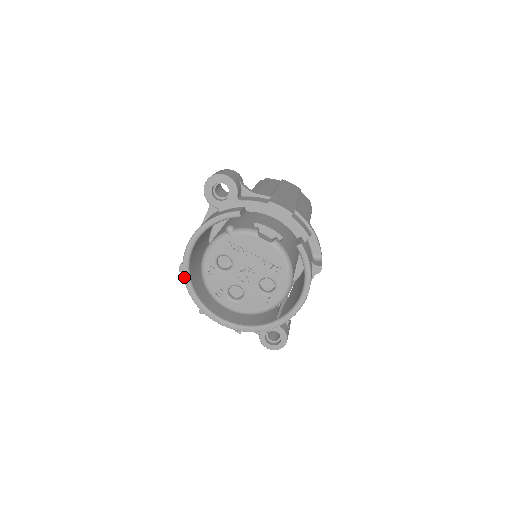
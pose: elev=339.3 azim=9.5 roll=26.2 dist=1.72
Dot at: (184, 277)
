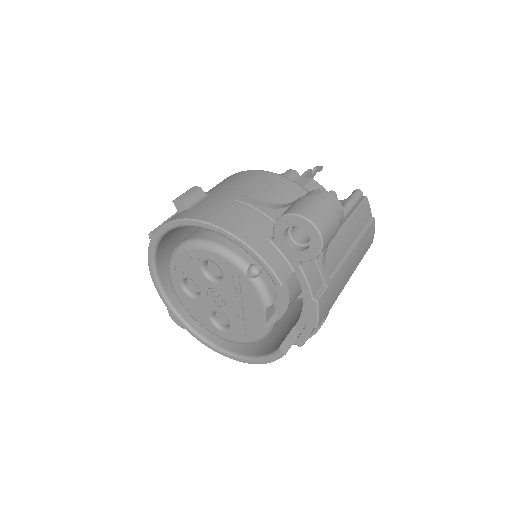
Dot at: (166, 224)
